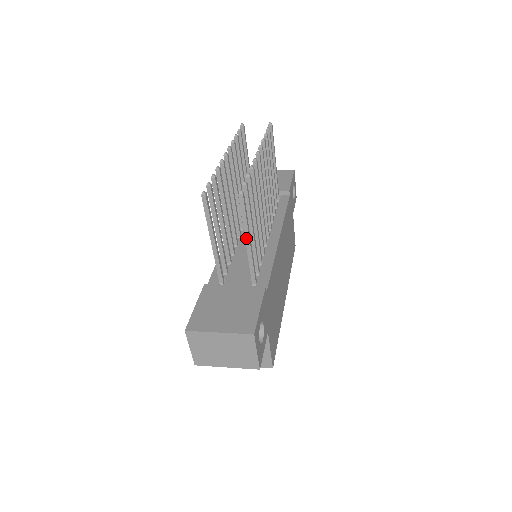
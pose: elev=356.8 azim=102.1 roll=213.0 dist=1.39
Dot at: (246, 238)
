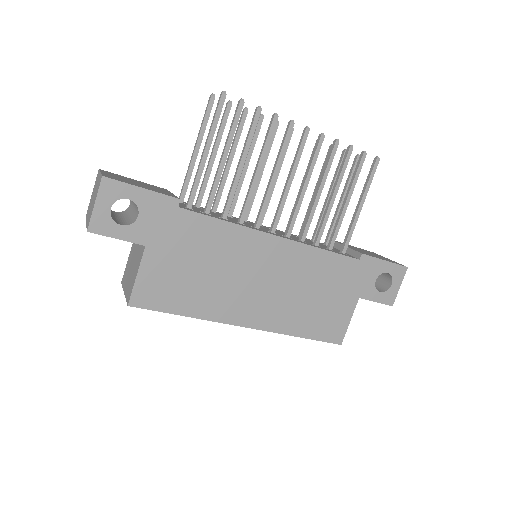
Dot at: (205, 146)
